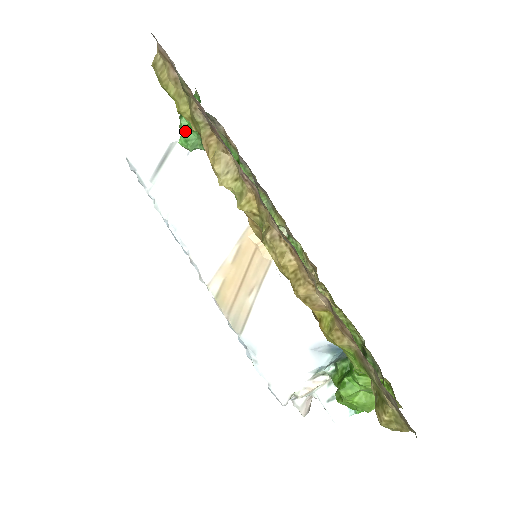
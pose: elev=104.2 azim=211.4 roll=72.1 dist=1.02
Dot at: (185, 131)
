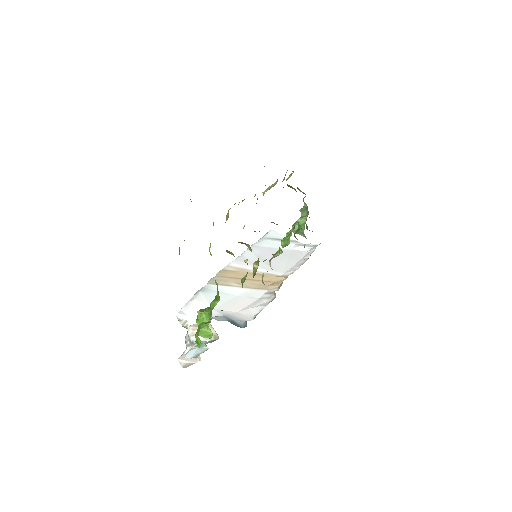
Dot at: occluded
